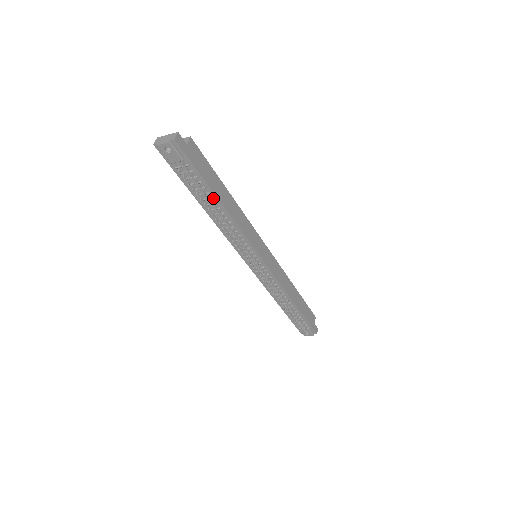
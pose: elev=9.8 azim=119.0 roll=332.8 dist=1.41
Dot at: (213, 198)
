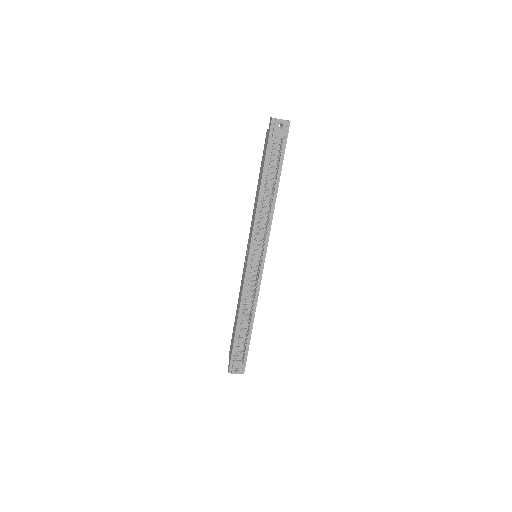
Dot at: (276, 180)
